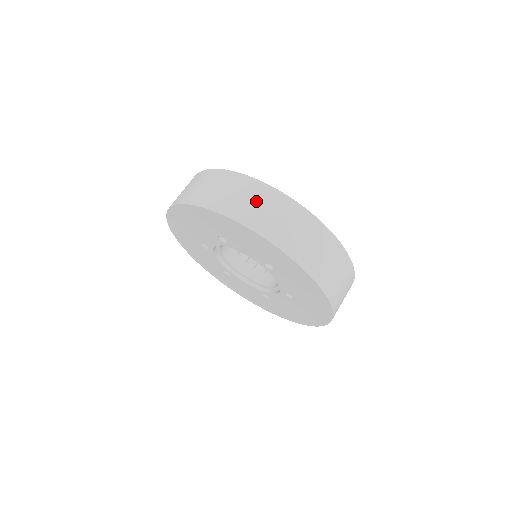
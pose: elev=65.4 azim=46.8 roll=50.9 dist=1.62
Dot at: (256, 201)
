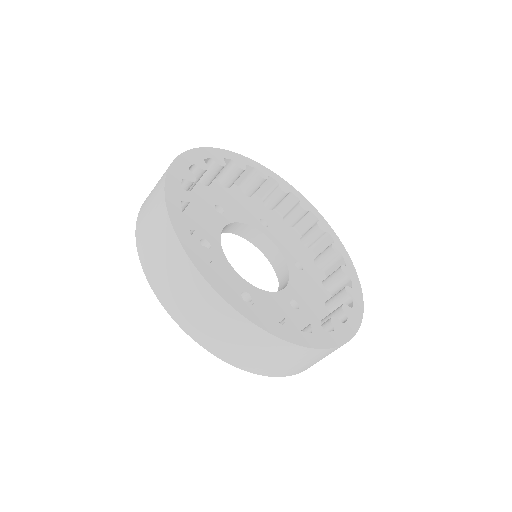
Dot at: (178, 282)
